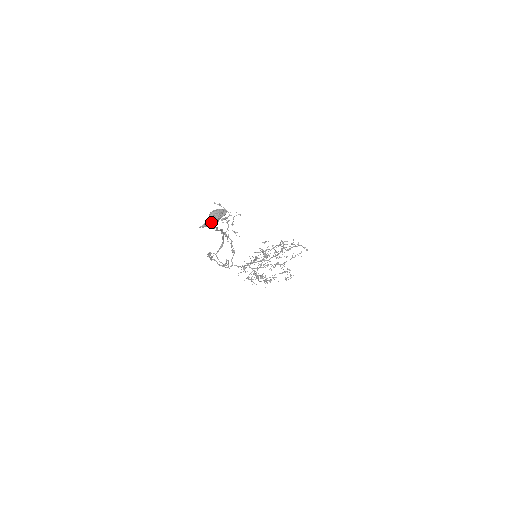
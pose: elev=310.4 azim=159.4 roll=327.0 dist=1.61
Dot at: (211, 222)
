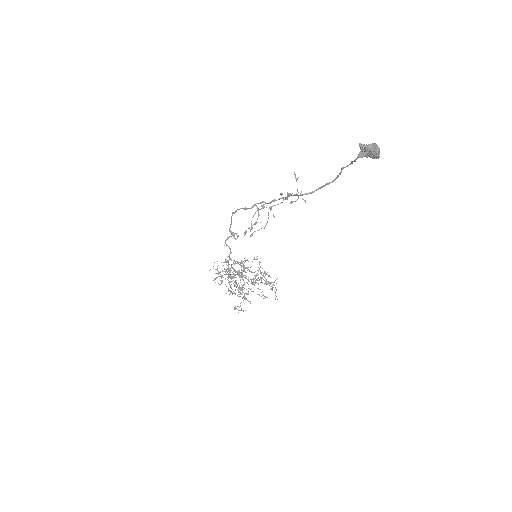
Dot at: (372, 148)
